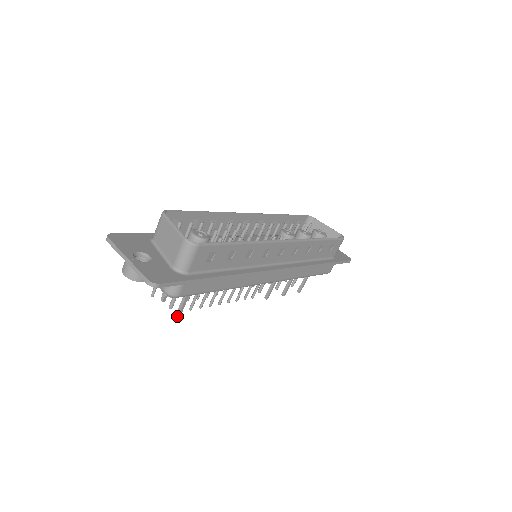
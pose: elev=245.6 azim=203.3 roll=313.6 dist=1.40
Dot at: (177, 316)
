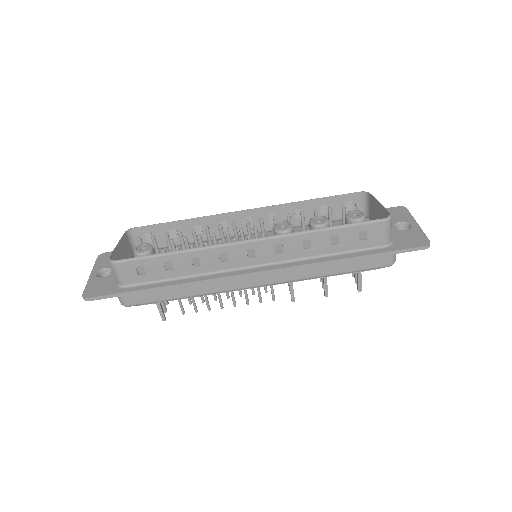
Dot at: (162, 320)
